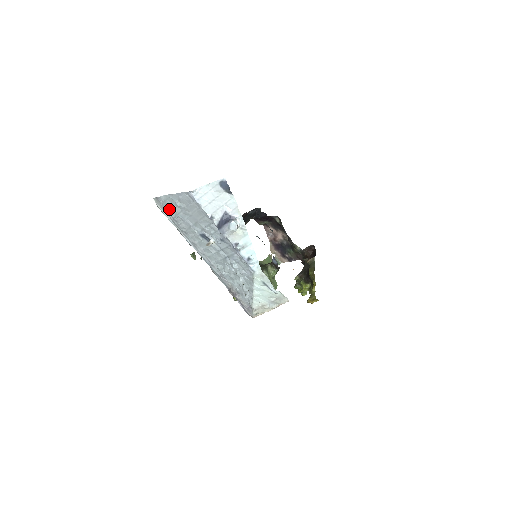
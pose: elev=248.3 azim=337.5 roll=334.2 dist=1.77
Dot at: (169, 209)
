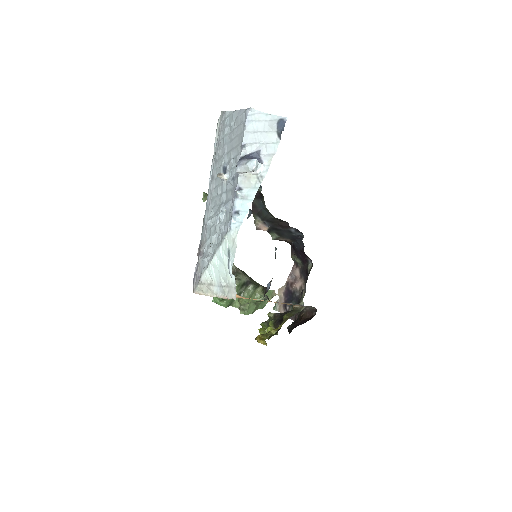
Dot at: (223, 128)
